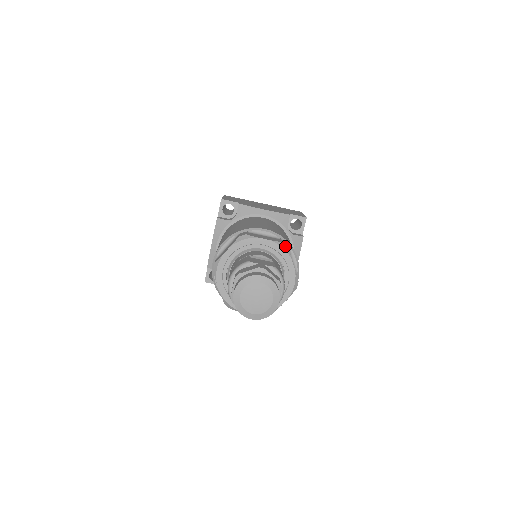
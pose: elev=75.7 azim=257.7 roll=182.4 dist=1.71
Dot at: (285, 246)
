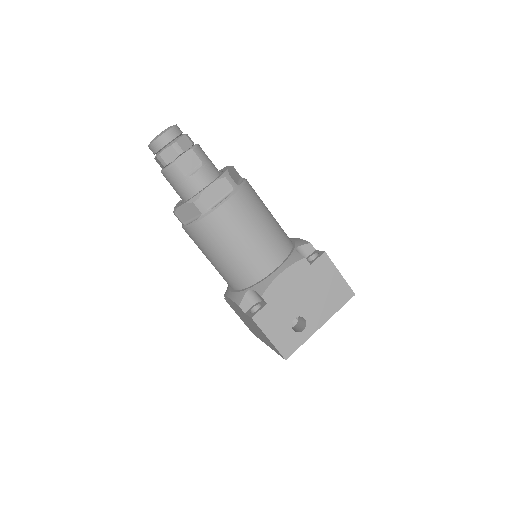
Dot at: occluded
